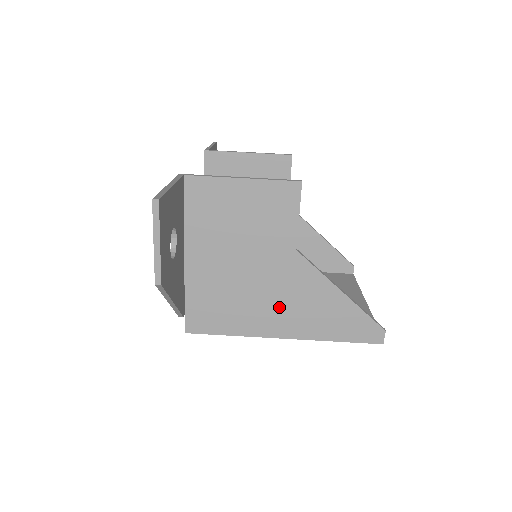
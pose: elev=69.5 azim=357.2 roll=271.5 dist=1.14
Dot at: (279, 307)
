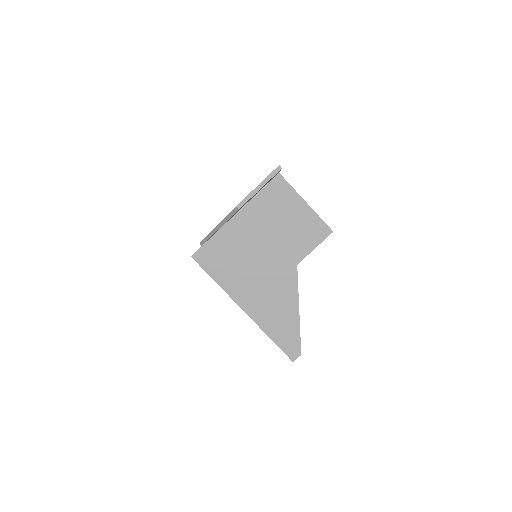
Dot at: (258, 289)
